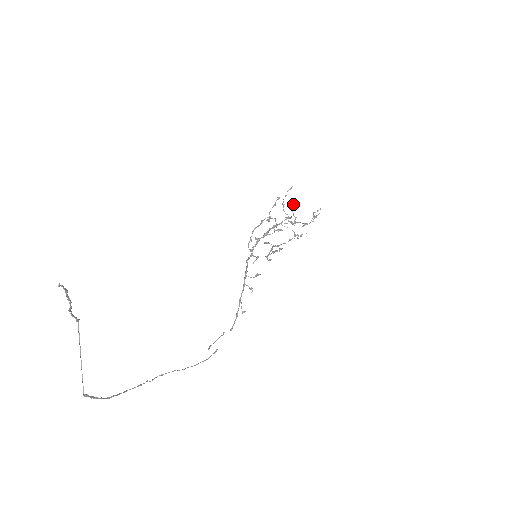
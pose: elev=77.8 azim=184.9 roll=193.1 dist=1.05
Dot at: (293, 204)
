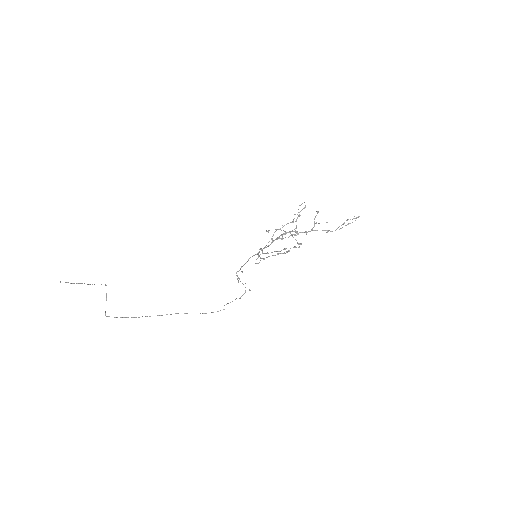
Dot at: occluded
